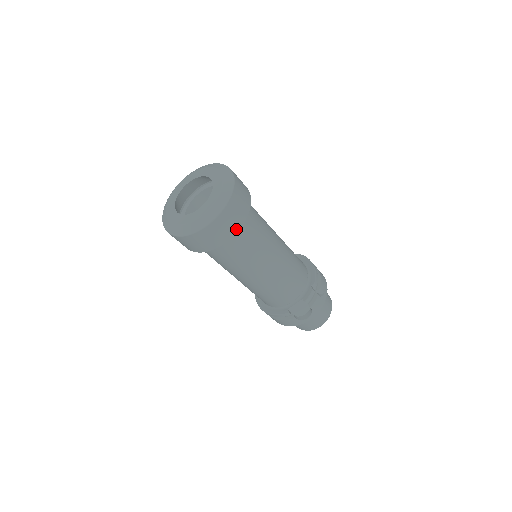
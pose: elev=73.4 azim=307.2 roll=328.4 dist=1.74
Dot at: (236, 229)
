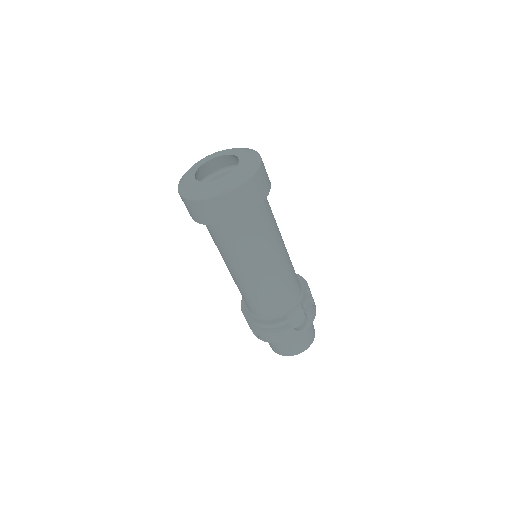
Dot at: (264, 197)
